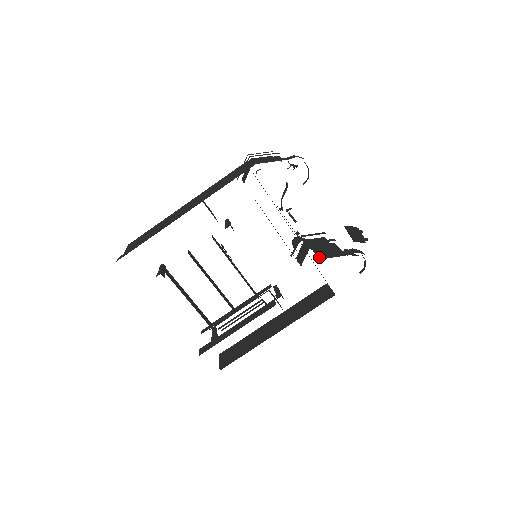
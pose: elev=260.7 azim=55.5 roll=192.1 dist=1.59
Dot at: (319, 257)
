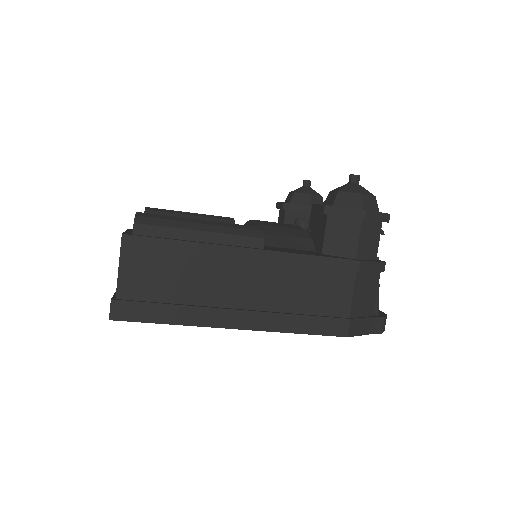
Dot at: occluded
